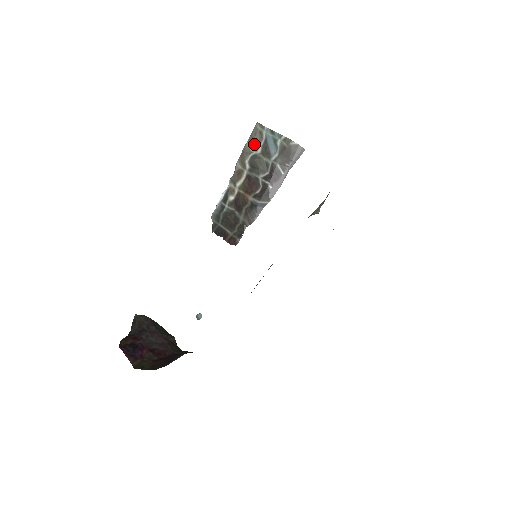
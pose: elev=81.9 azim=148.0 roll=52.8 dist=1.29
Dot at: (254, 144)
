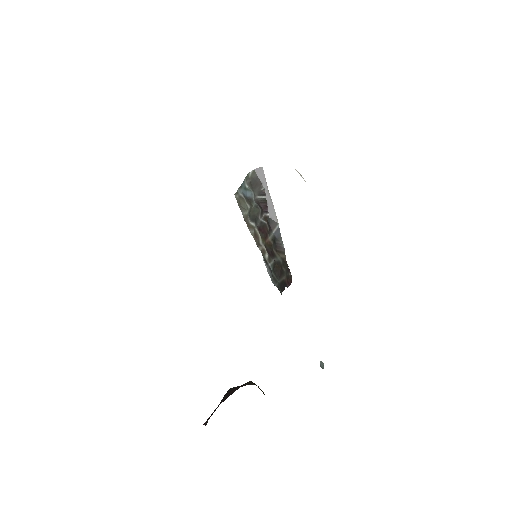
Dot at: (244, 208)
